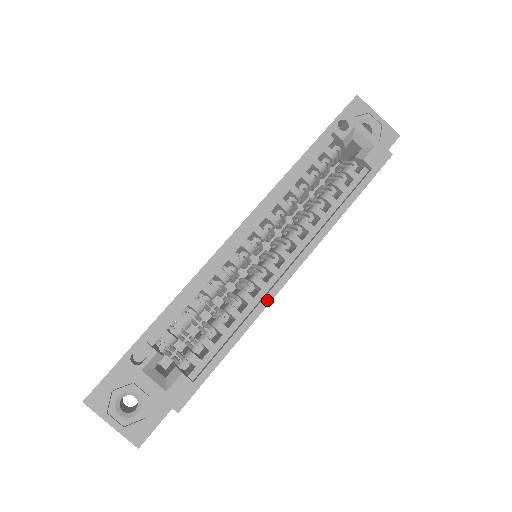
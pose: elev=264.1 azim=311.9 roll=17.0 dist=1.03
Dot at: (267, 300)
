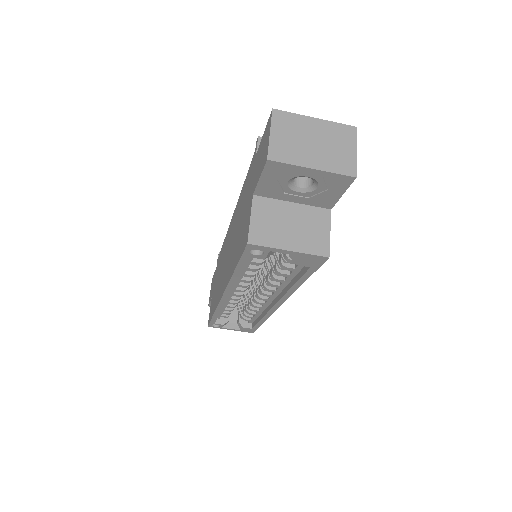
Dot at: (270, 313)
